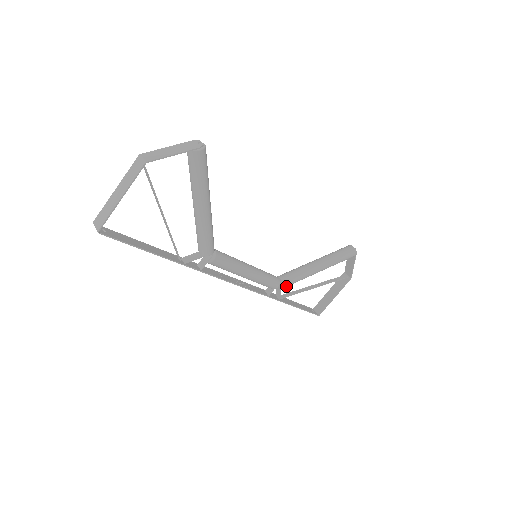
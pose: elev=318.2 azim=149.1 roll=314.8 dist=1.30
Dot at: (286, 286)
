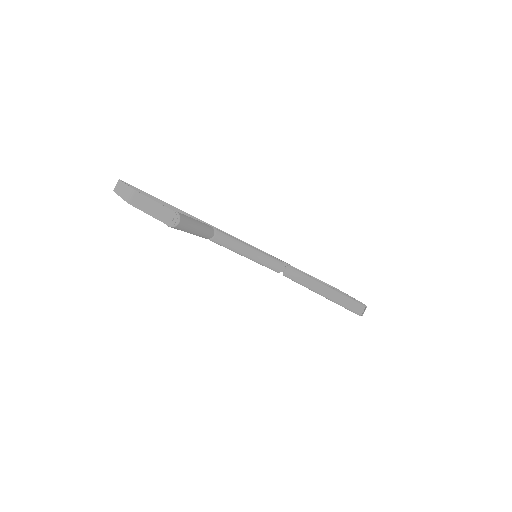
Dot at: (286, 276)
